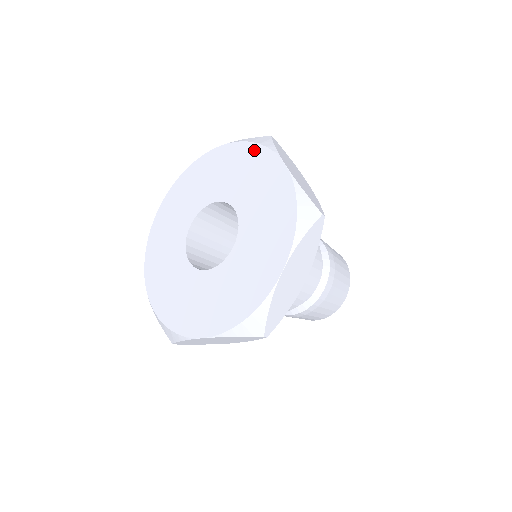
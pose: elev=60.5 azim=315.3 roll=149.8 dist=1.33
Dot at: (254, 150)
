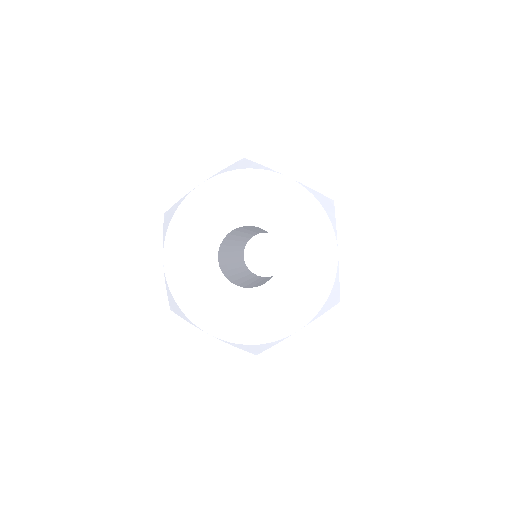
Dot at: (319, 214)
